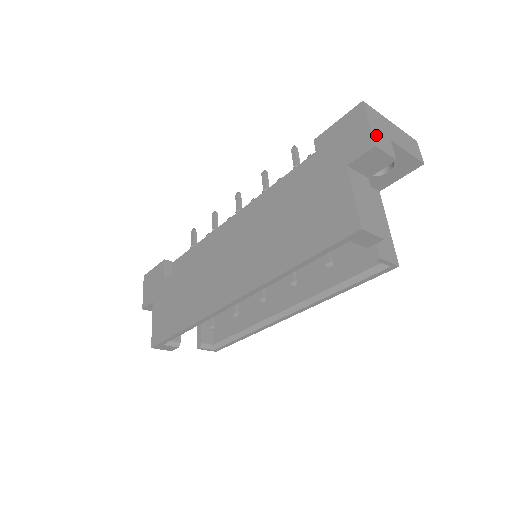
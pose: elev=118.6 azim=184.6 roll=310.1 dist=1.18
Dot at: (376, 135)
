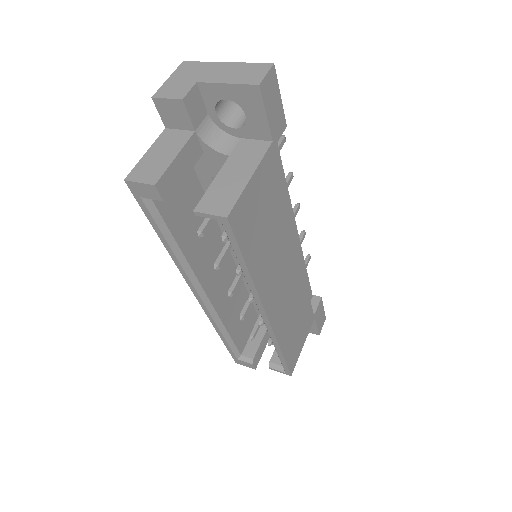
Dot at: (168, 86)
